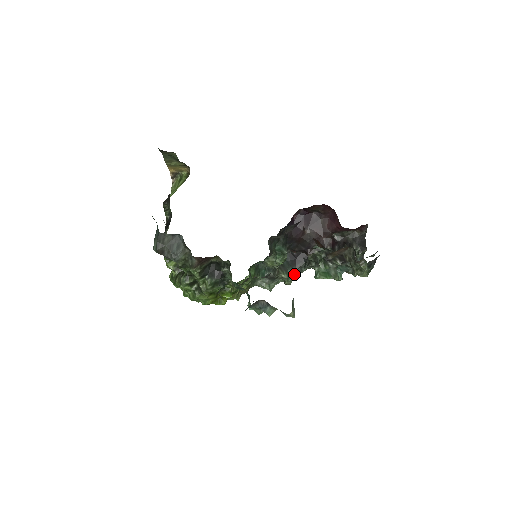
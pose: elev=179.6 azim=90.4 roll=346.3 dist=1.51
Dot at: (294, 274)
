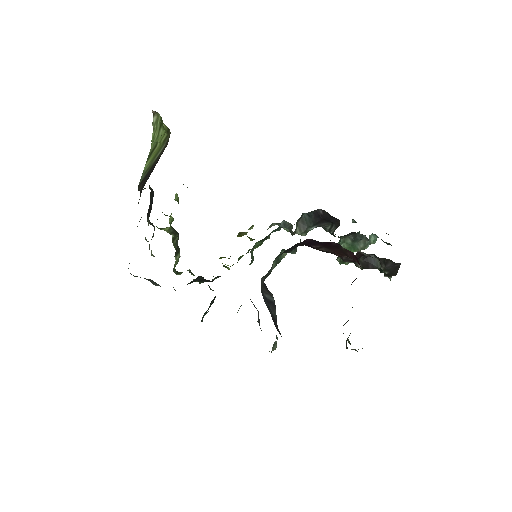
Dot at: occluded
